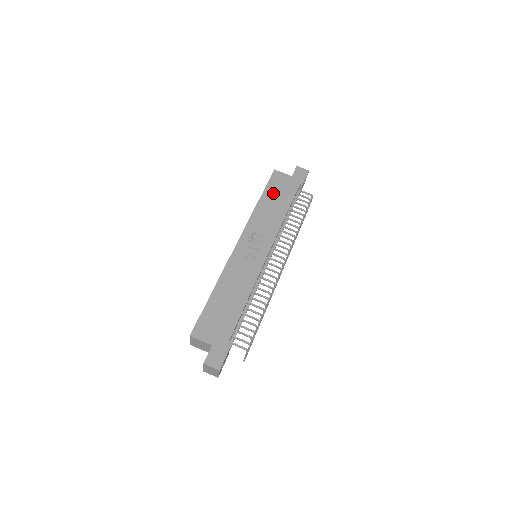
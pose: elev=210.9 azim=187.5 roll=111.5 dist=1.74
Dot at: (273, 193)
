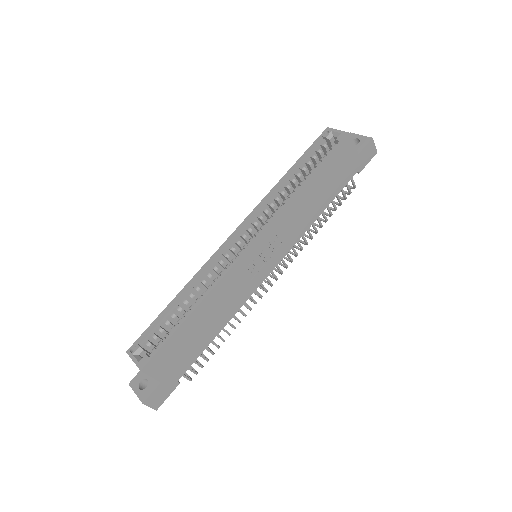
Dot at: (327, 175)
